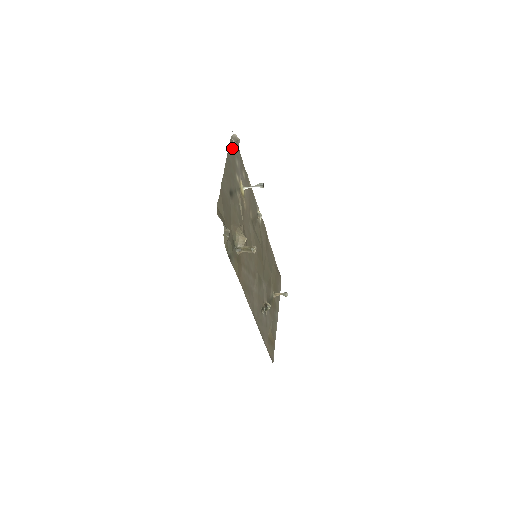
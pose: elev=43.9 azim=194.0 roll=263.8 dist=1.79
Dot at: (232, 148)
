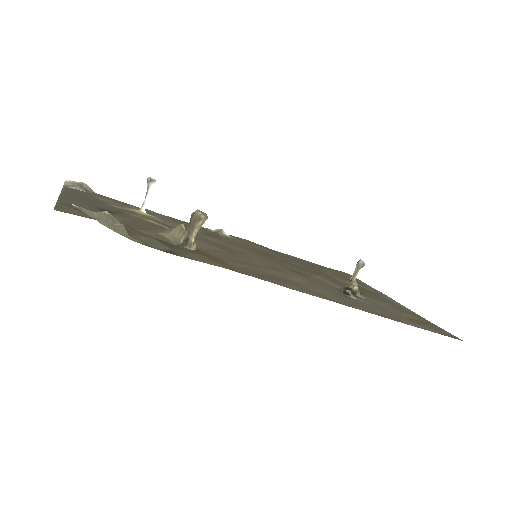
Dot at: occluded
